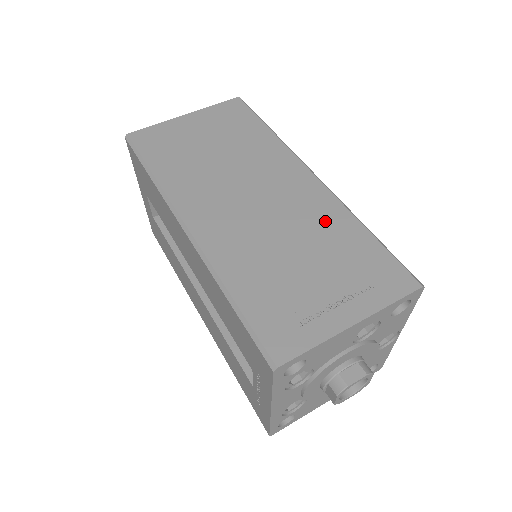
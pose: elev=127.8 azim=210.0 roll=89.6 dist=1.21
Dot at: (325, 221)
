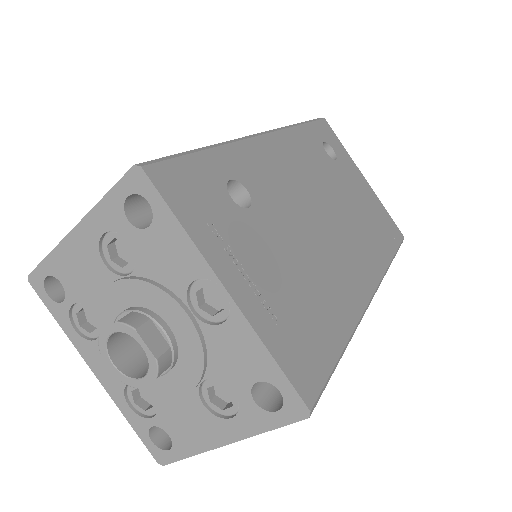
Dot at: occluded
